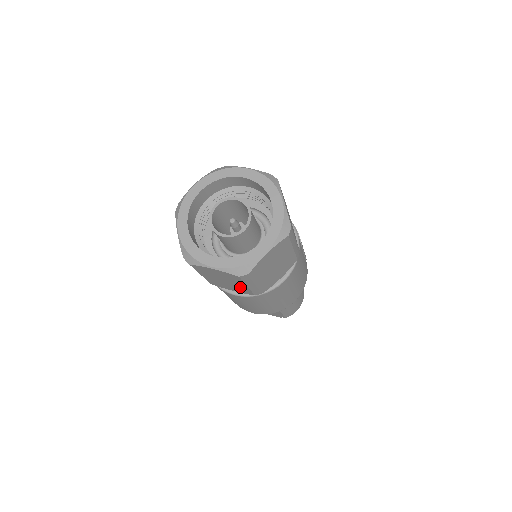
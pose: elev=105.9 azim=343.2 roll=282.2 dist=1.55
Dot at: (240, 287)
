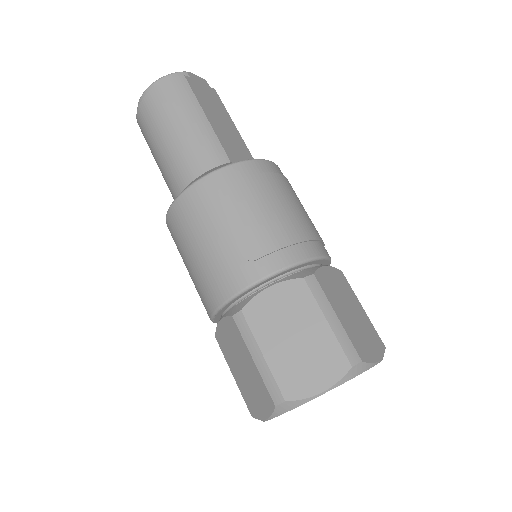
Dot at: occluded
